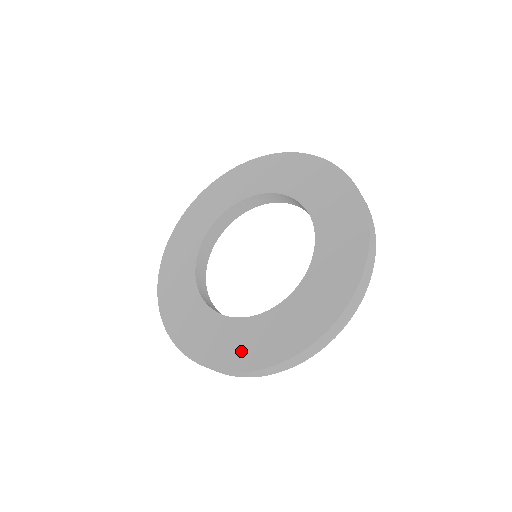
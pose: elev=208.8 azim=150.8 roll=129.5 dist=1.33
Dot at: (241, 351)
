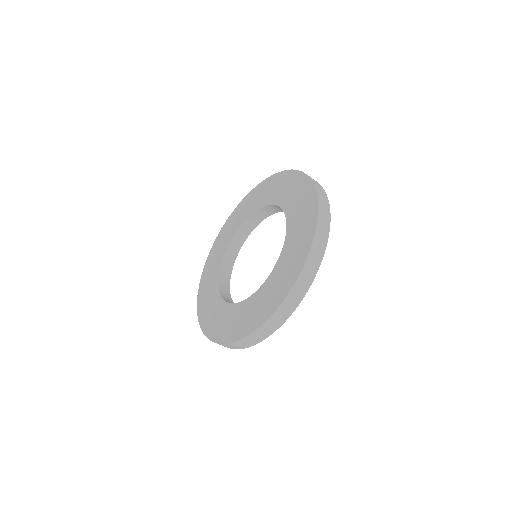
Dot at: (256, 314)
